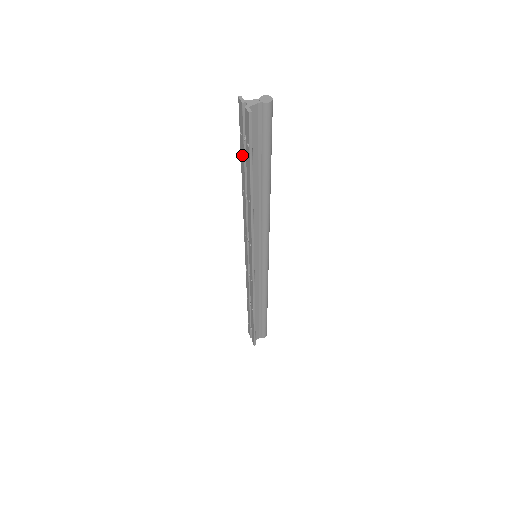
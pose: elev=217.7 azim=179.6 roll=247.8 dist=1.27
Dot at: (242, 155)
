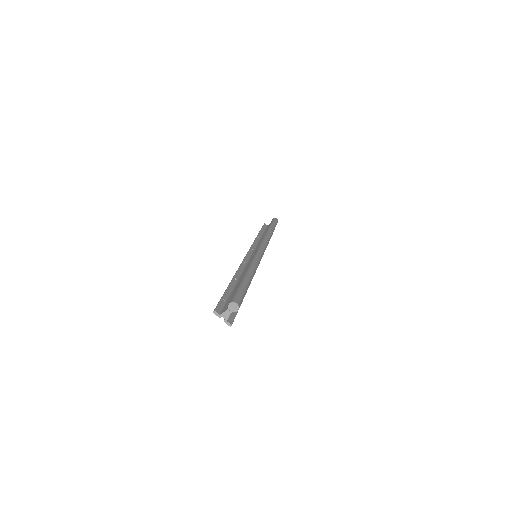
Dot at: occluded
